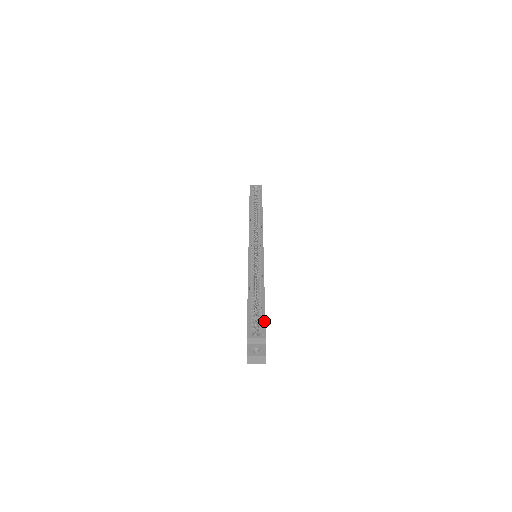
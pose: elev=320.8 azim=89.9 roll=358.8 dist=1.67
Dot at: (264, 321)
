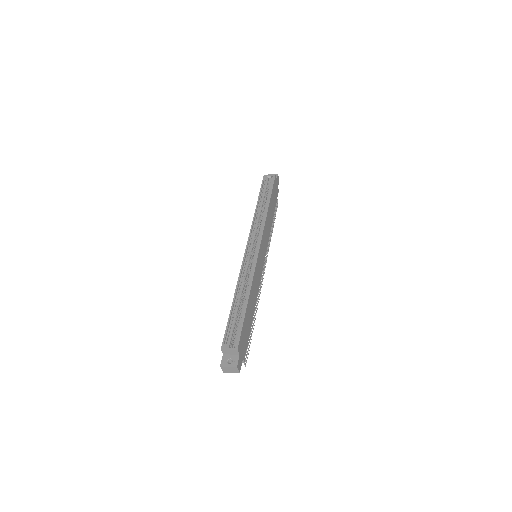
Dot at: (240, 332)
